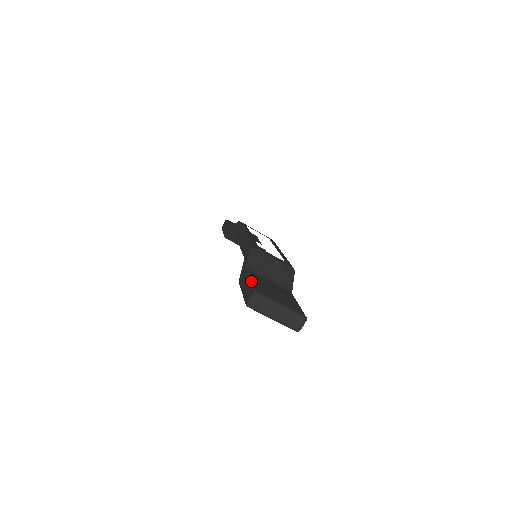
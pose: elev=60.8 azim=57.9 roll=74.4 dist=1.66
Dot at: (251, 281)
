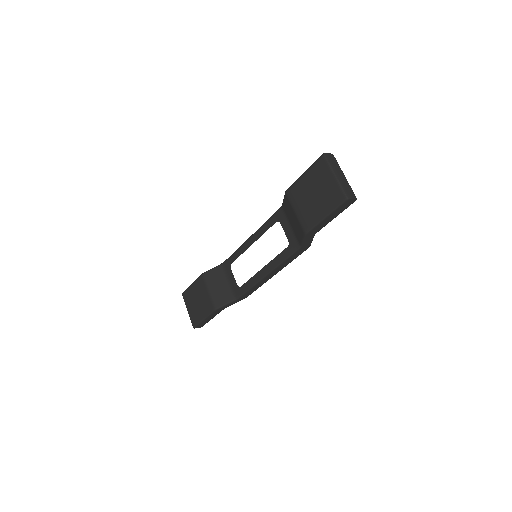
Dot at: occluded
